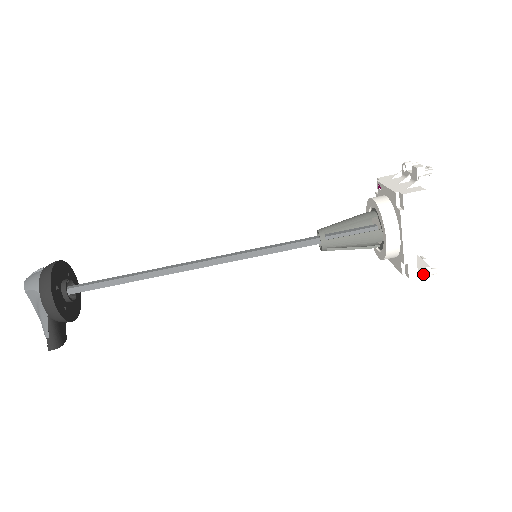
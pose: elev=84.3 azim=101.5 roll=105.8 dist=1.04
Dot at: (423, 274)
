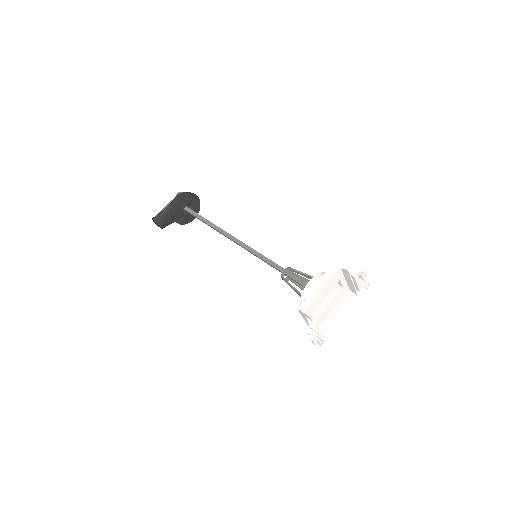
Dot at: (306, 313)
